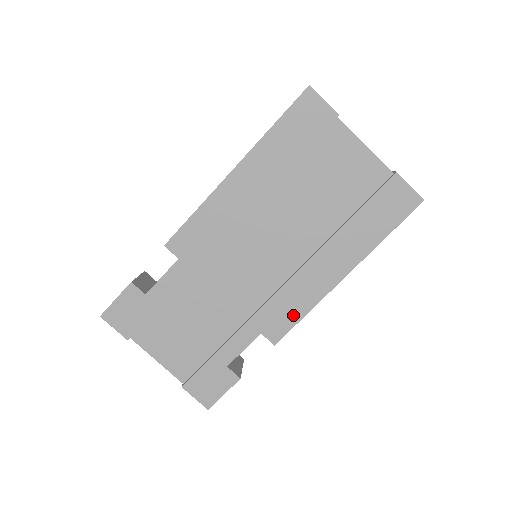
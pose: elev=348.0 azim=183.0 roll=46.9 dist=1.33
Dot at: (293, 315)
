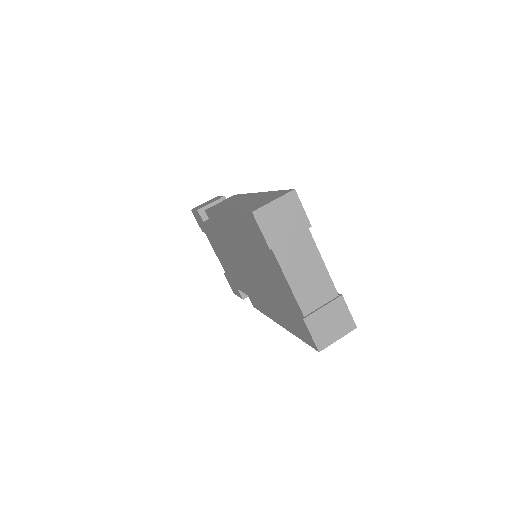
Dot at: (259, 307)
